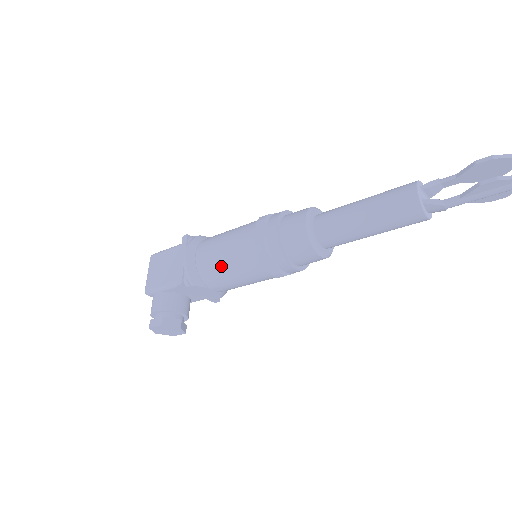
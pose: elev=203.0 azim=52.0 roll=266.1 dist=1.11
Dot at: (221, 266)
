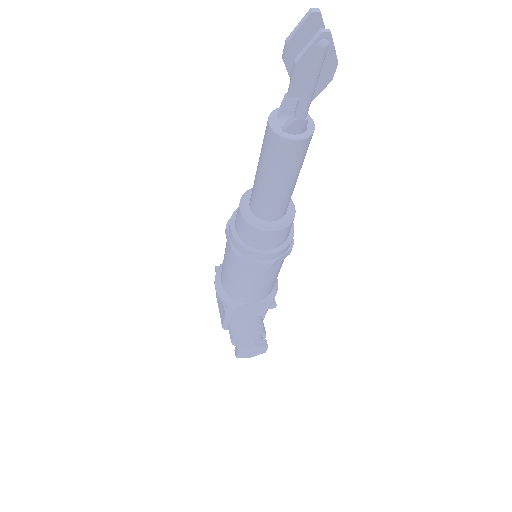
Dot at: (233, 283)
